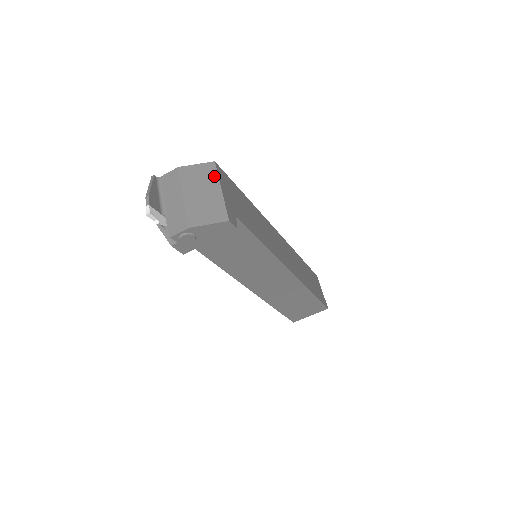
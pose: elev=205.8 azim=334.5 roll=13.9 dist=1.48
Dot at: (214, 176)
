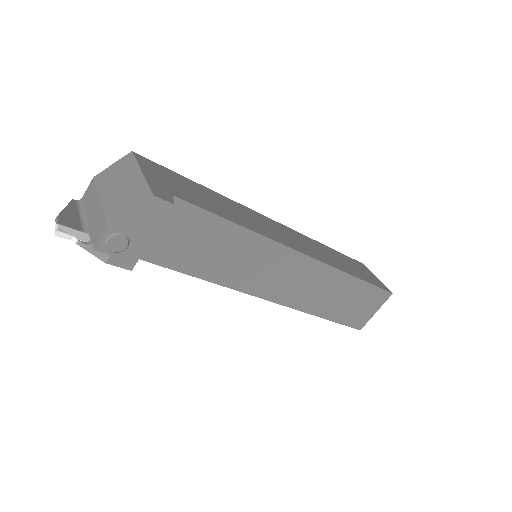
Dot at: (132, 164)
